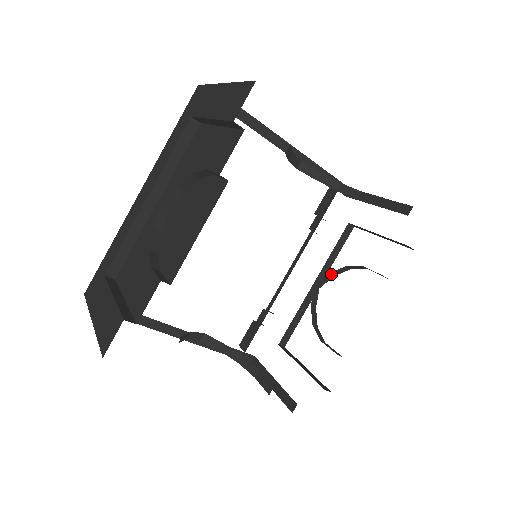
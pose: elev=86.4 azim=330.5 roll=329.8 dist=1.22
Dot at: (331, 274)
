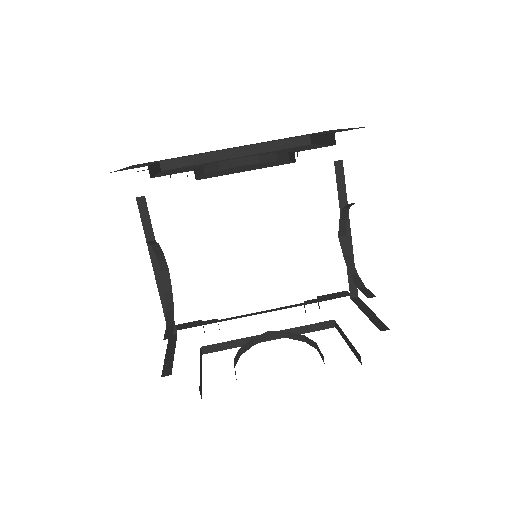
Dot at: (288, 334)
